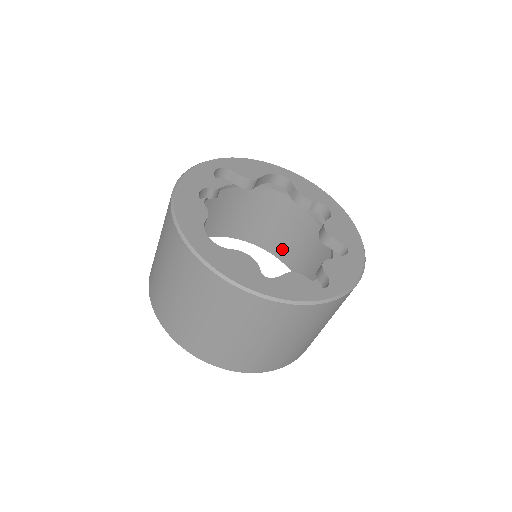
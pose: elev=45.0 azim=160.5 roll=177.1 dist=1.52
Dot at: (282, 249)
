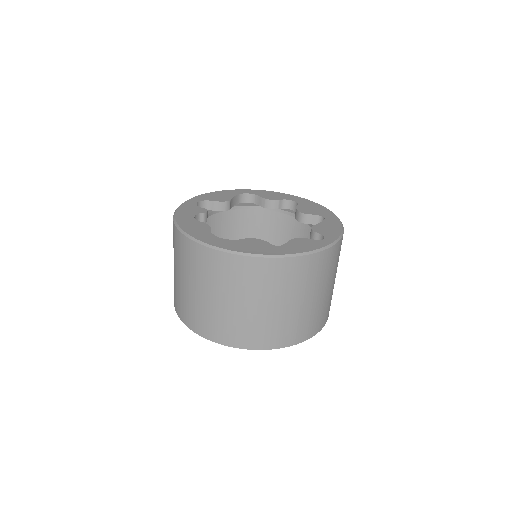
Dot at: occluded
